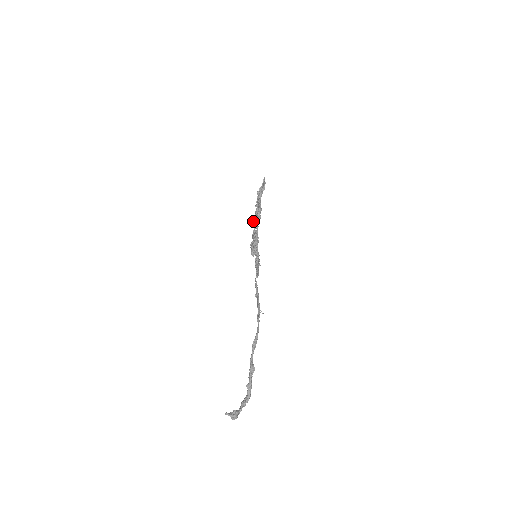
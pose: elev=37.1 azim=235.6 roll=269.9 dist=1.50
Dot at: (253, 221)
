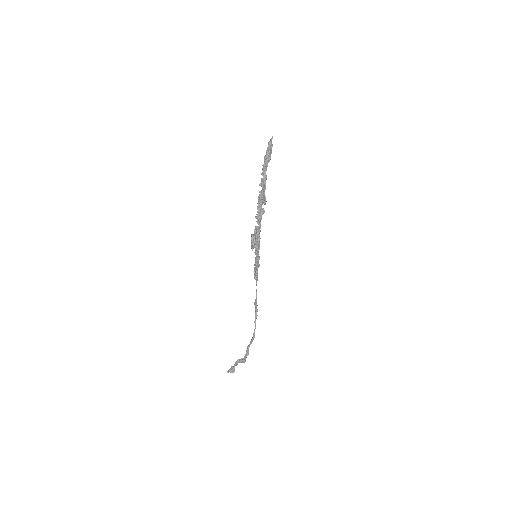
Dot at: occluded
